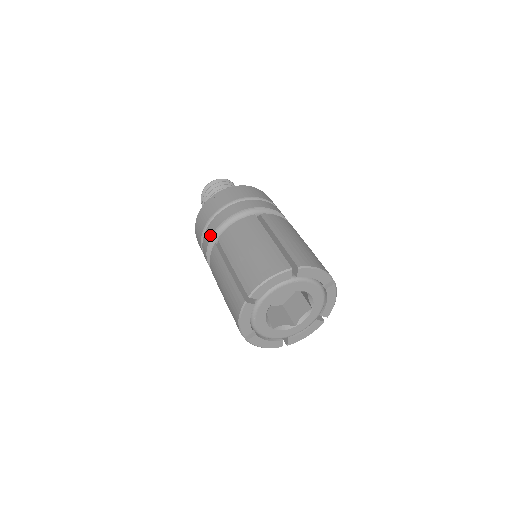
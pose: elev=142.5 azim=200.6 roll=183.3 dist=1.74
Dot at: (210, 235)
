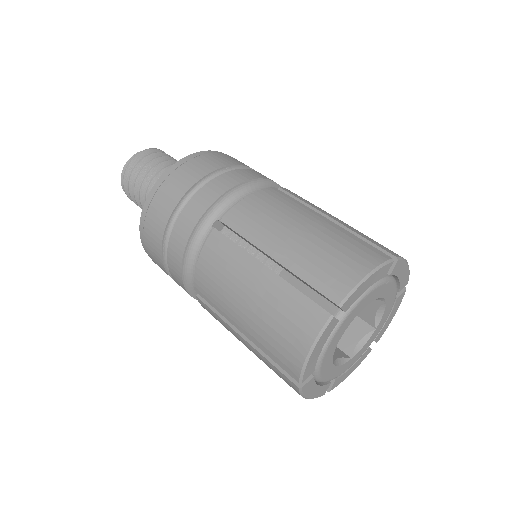
Dot at: (198, 216)
